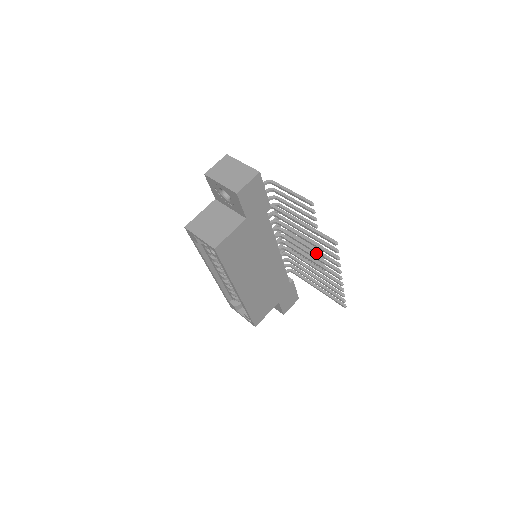
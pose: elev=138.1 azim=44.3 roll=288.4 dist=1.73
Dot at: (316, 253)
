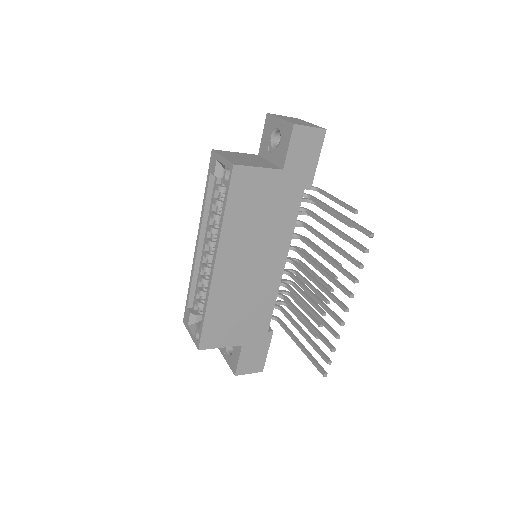
Dot at: (333, 265)
